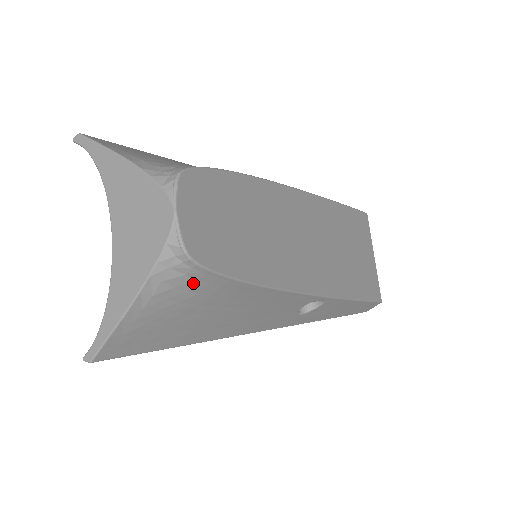
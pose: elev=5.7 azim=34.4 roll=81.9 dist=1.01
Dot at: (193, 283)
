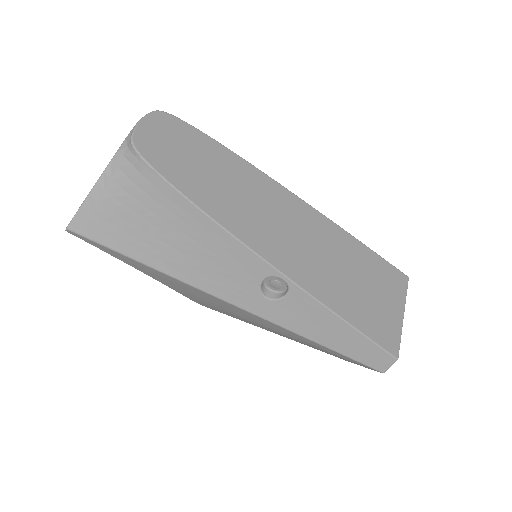
Dot at: (138, 175)
